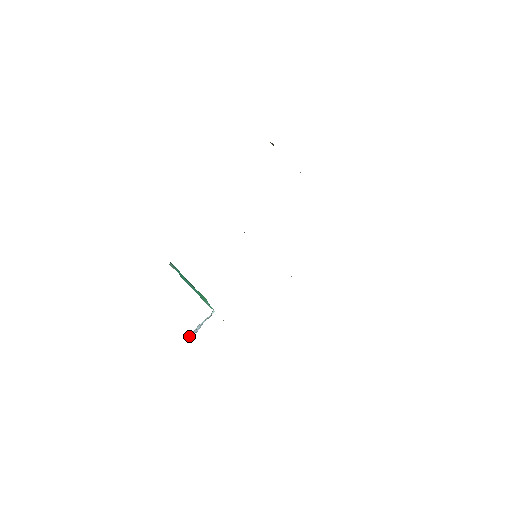
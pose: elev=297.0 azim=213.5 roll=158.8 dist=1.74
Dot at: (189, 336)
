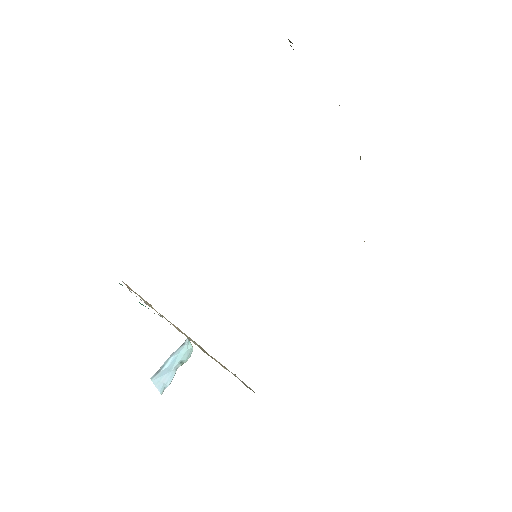
Dot at: (155, 383)
